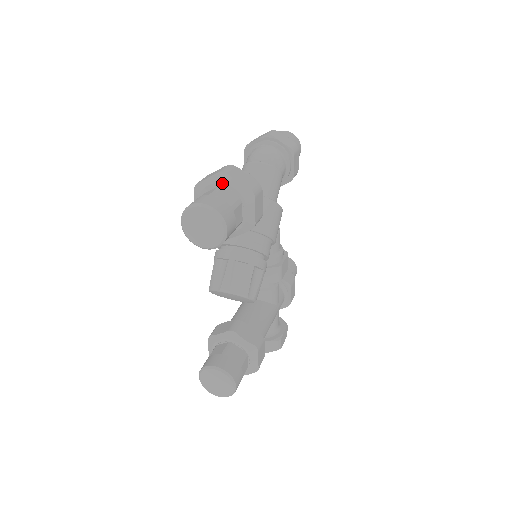
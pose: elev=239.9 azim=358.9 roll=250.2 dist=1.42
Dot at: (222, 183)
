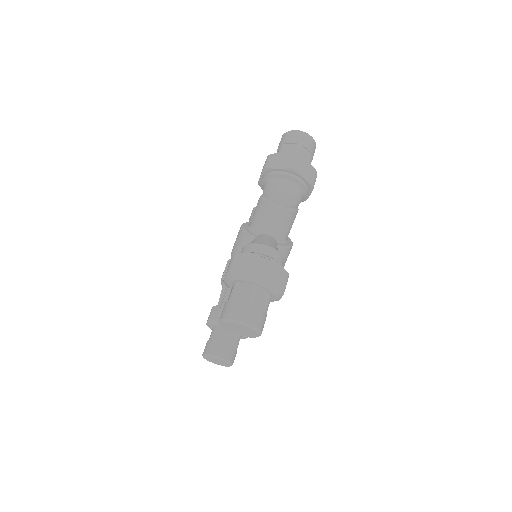
Dot at: (258, 284)
